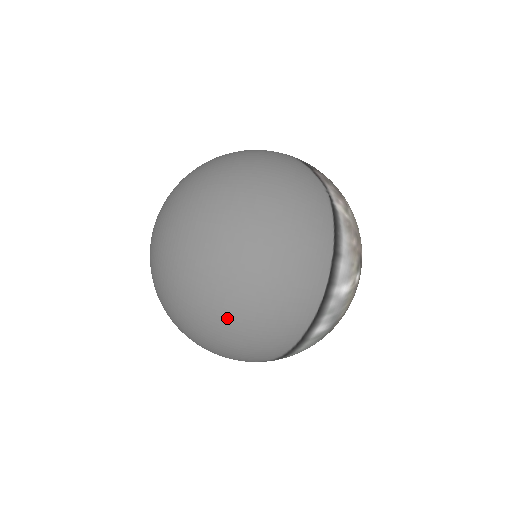
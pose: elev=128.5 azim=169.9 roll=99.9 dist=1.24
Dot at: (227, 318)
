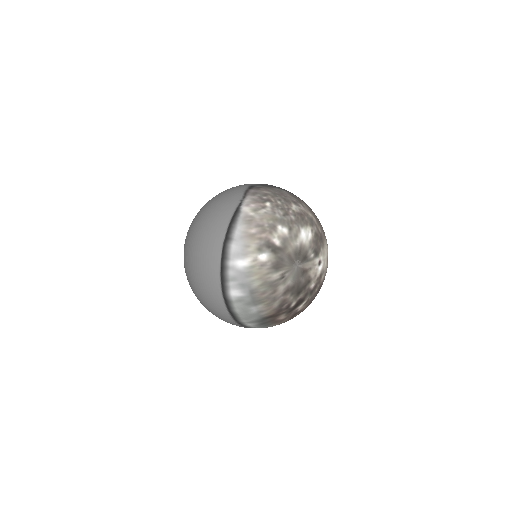
Dot at: (190, 284)
